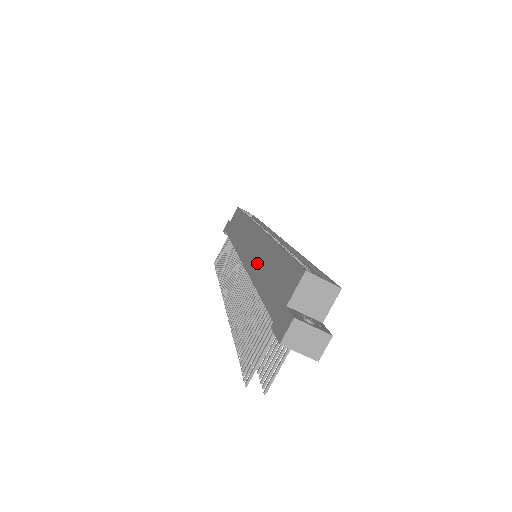
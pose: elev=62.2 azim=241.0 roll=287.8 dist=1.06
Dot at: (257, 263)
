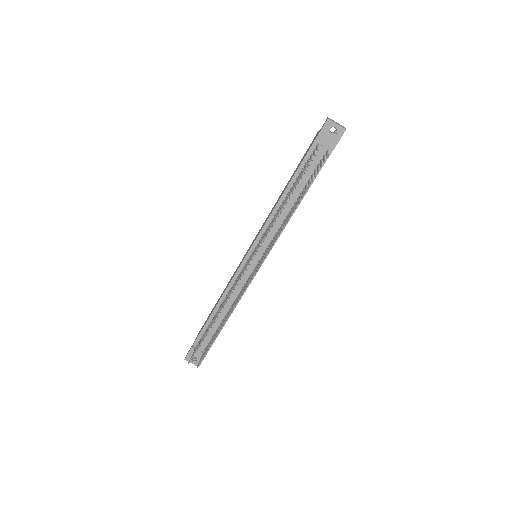
Dot at: occluded
